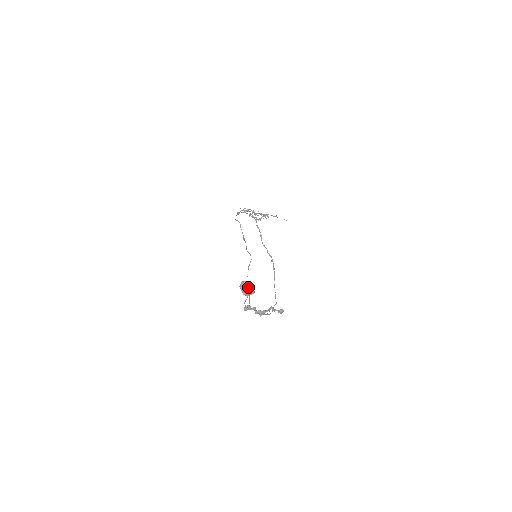
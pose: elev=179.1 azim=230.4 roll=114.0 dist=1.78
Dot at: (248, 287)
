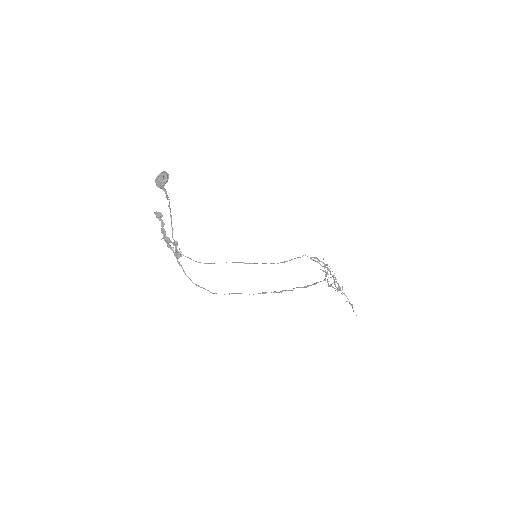
Dot at: (161, 175)
